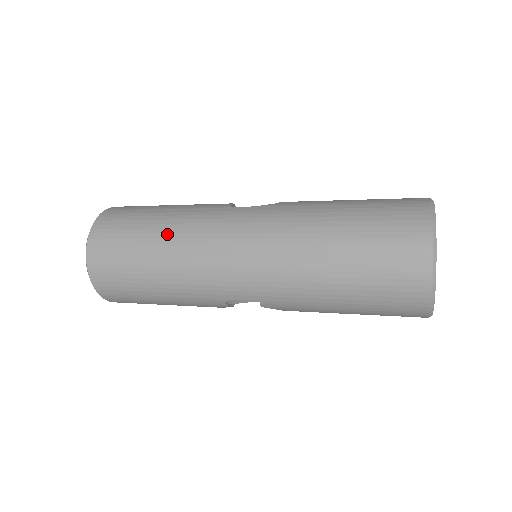
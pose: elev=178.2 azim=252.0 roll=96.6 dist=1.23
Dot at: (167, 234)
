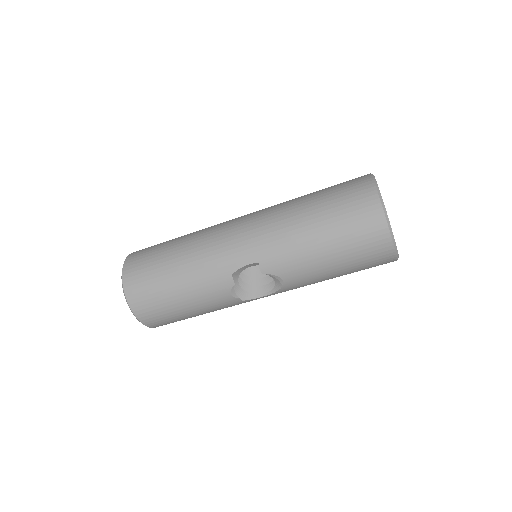
Dot at: (187, 237)
